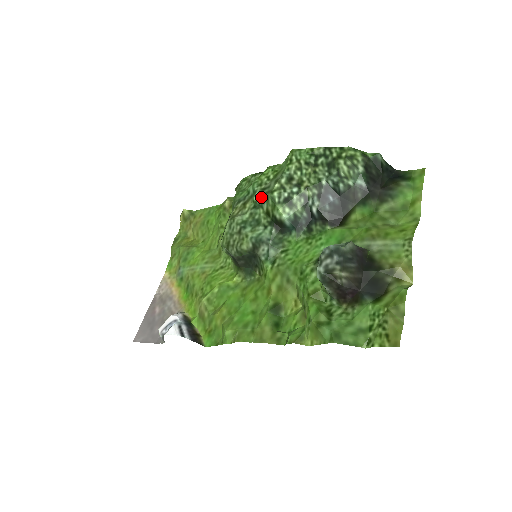
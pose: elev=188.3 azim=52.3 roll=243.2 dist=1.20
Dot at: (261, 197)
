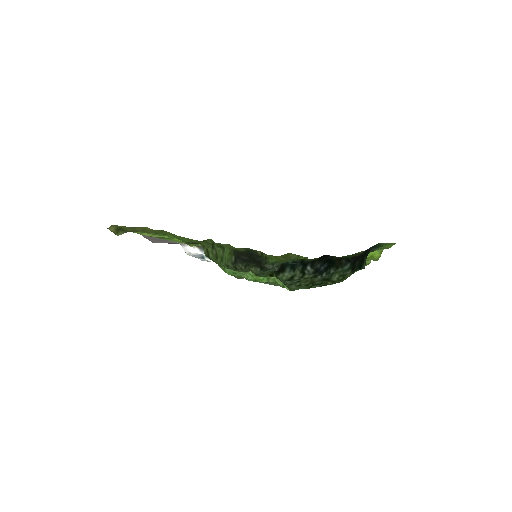
Dot at: (265, 283)
